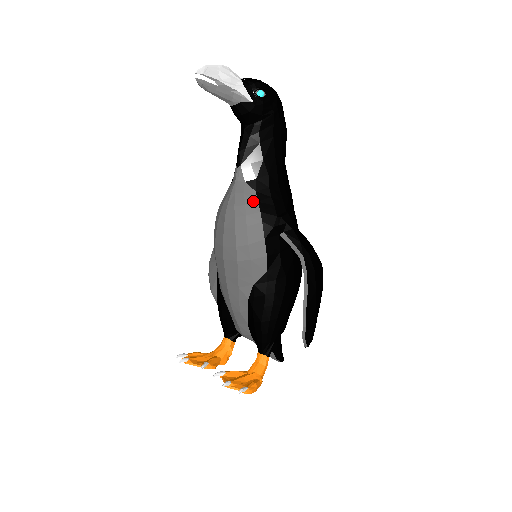
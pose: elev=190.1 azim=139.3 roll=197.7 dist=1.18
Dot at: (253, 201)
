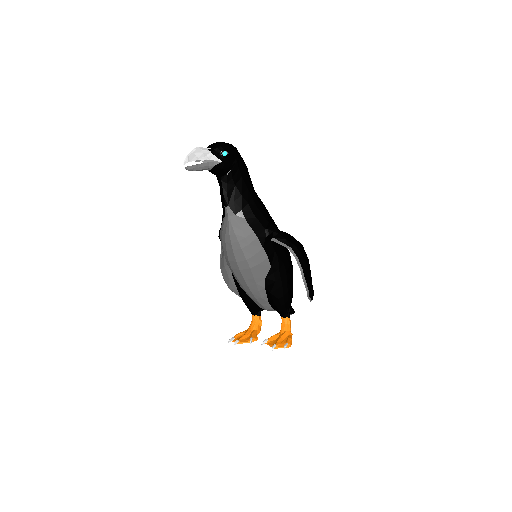
Dot at: (246, 226)
